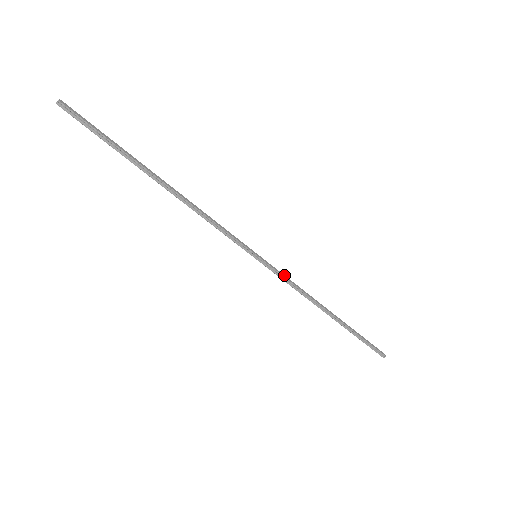
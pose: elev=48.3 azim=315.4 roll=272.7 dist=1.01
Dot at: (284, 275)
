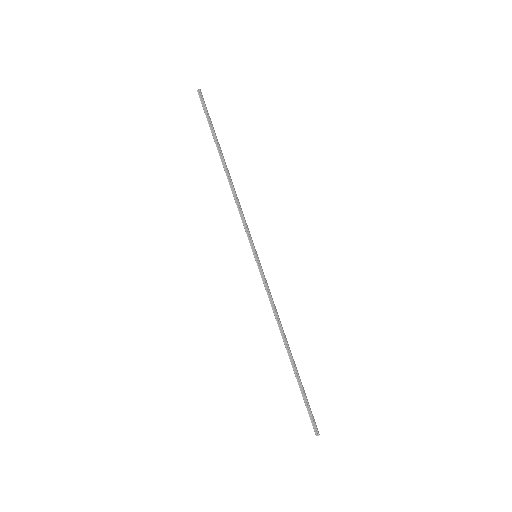
Dot at: (268, 286)
